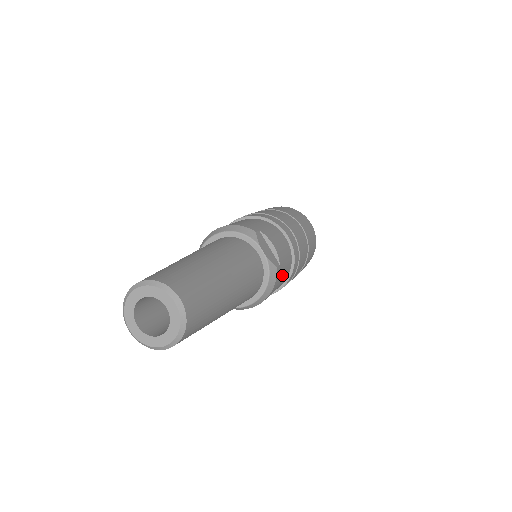
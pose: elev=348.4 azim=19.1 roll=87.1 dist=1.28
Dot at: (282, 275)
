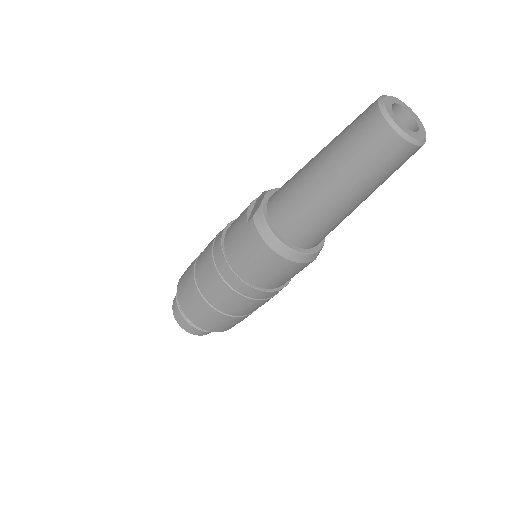
Dot at: (293, 274)
